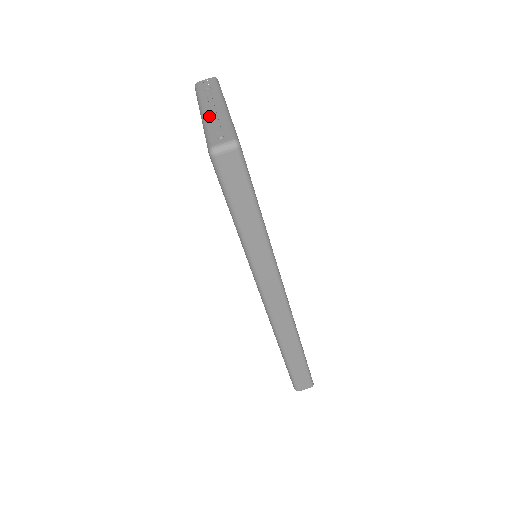
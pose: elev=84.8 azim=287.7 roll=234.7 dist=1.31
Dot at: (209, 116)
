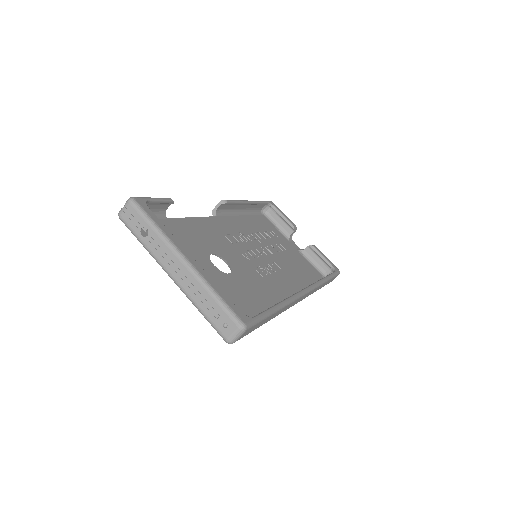
Dot at: (186, 289)
